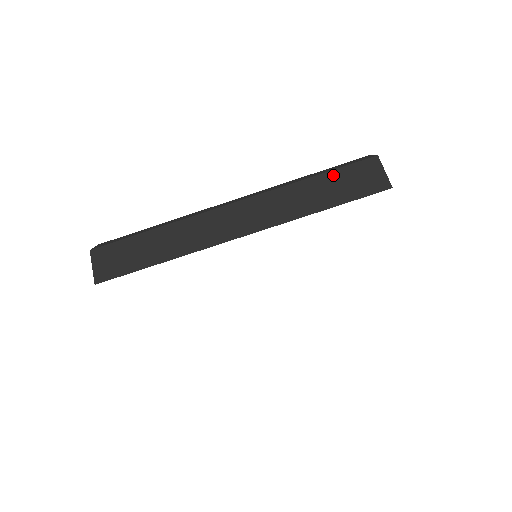
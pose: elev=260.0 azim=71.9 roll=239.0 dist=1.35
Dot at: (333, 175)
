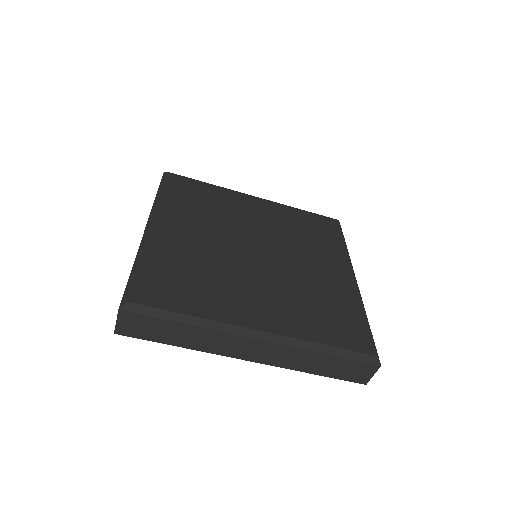
Dot at: (342, 361)
